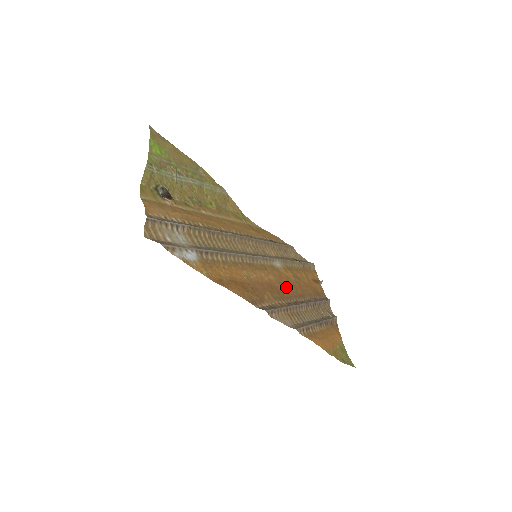
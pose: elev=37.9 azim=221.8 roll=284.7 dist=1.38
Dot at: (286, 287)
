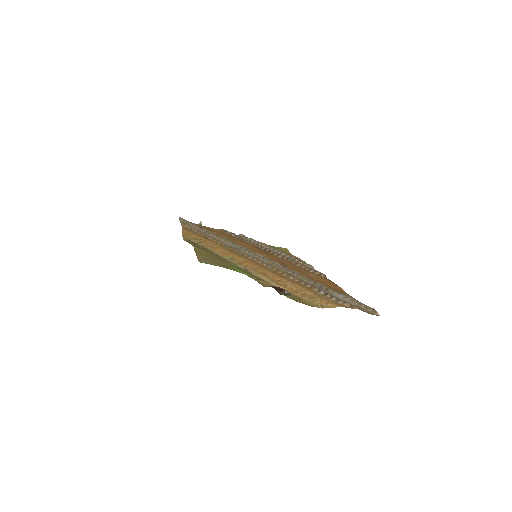
Dot at: (264, 252)
